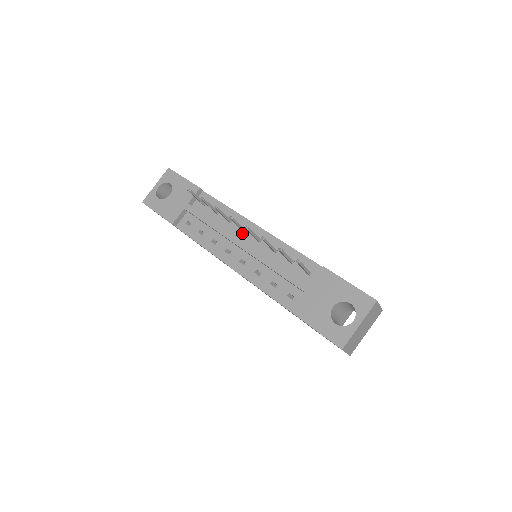
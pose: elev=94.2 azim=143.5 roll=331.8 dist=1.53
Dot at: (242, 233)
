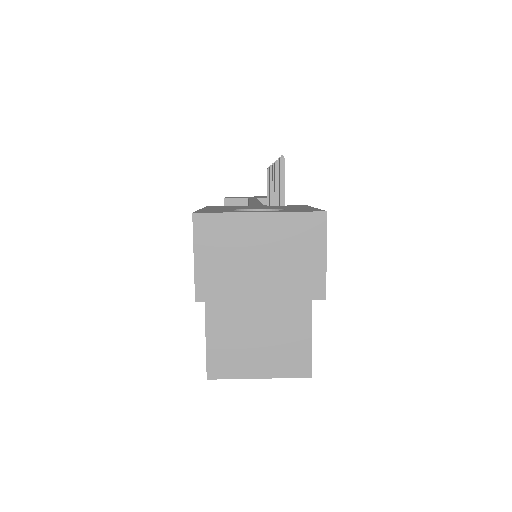
Dot at: occluded
